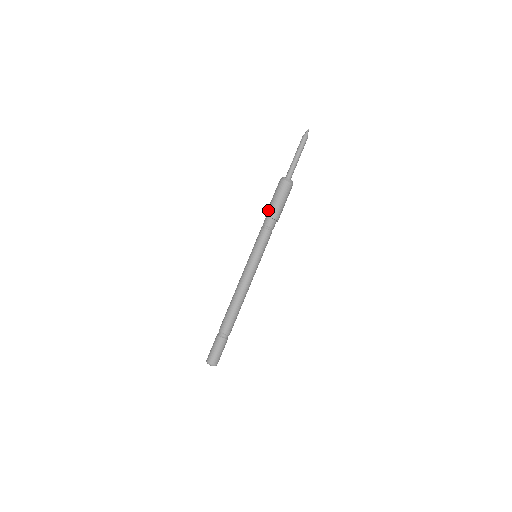
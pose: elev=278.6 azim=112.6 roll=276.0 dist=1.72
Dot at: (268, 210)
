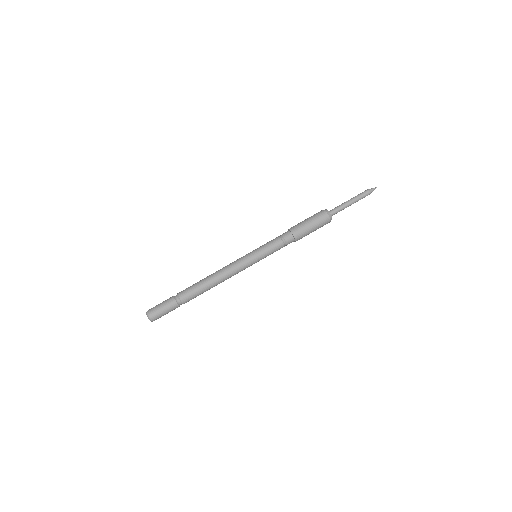
Dot at: (294, 226)
